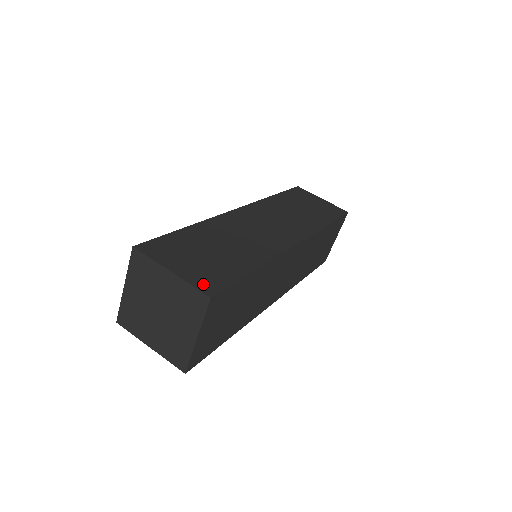
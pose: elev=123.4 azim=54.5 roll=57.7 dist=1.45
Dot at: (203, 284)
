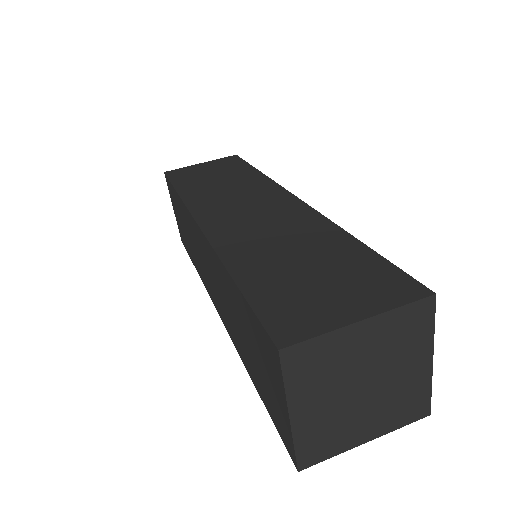
Dot at: (398, 294)
